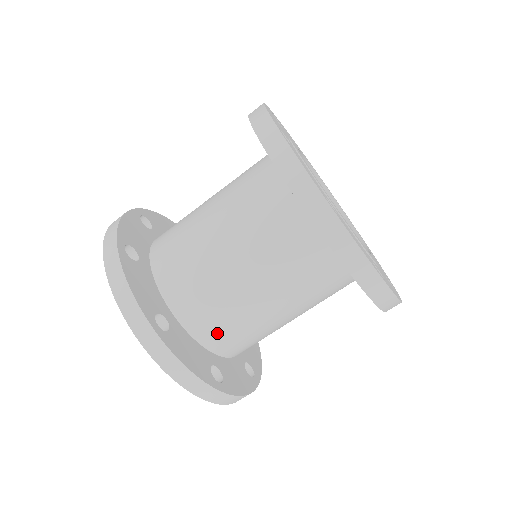
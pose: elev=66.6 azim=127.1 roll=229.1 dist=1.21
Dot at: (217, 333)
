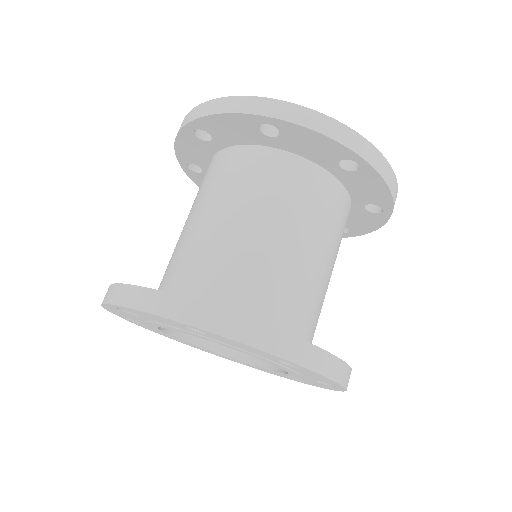
Dot at: (266, 304)
